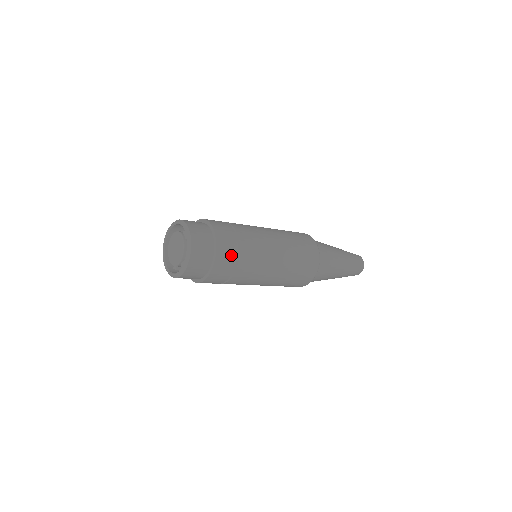
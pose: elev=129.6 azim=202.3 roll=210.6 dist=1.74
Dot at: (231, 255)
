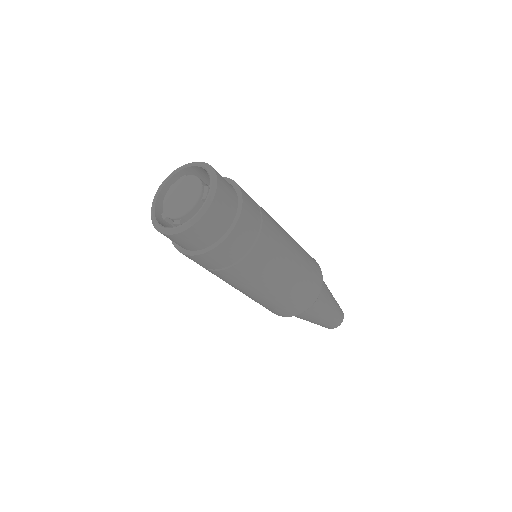
Dot at: (237, 252)
